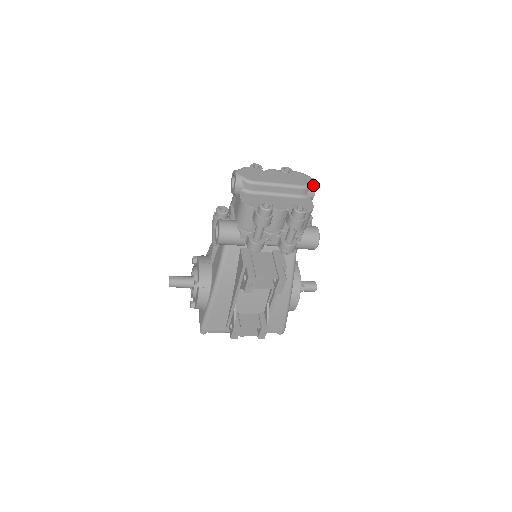
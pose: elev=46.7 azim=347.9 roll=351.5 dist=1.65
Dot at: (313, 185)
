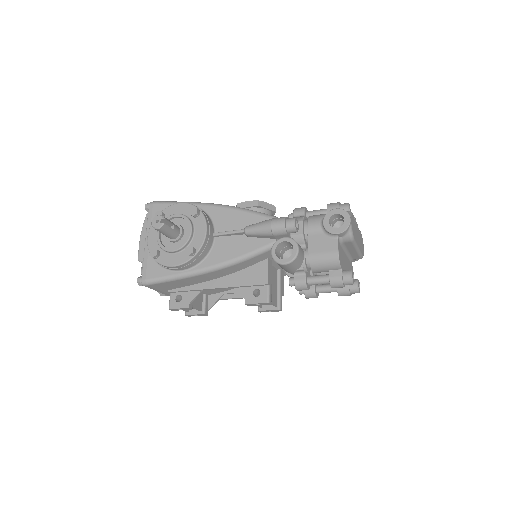
Dot at: occluded
